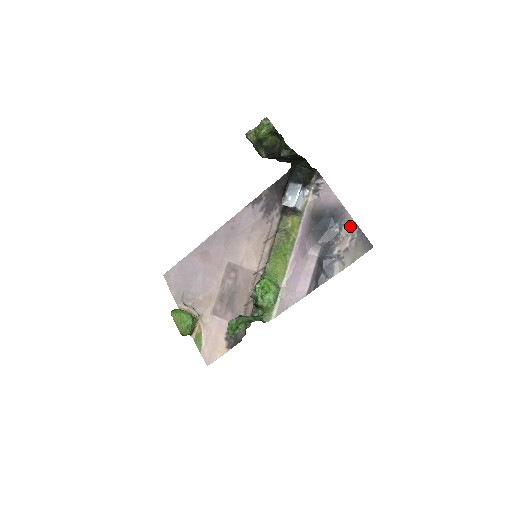
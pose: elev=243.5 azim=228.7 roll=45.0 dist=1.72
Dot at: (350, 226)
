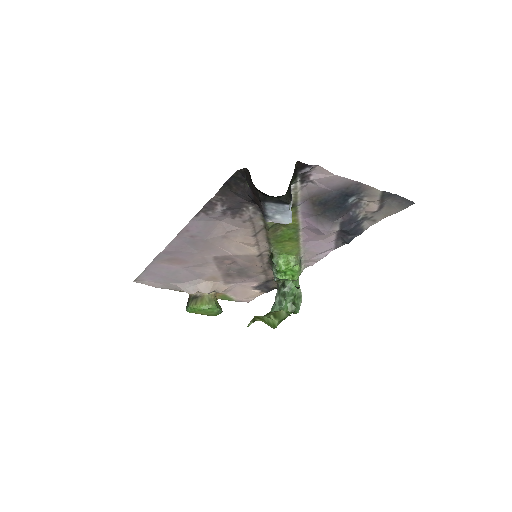
Dot at: (376, 196)
